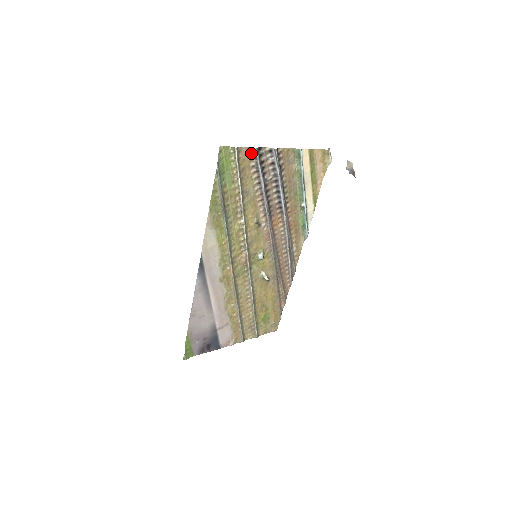
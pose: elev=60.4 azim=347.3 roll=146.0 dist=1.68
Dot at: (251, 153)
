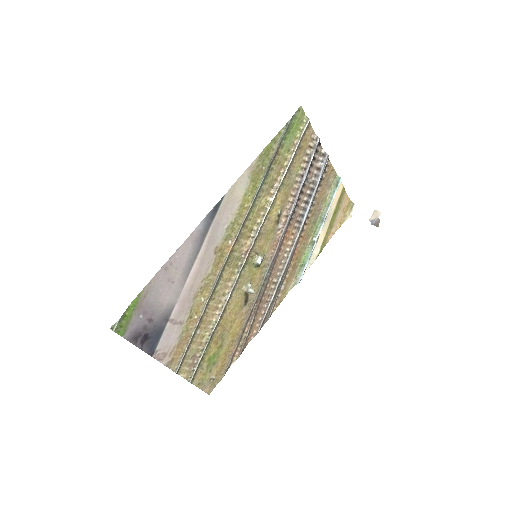
Dot at: (313, 140)
